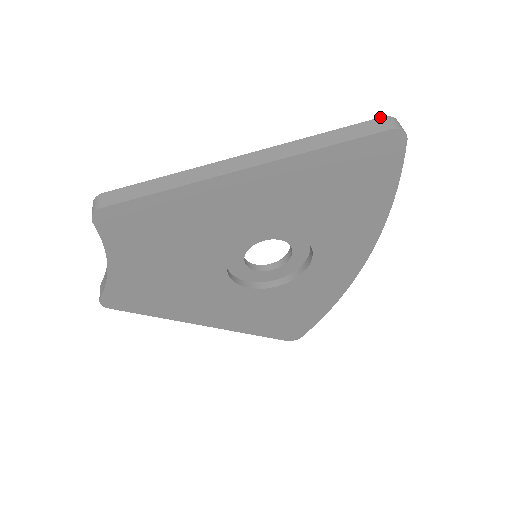
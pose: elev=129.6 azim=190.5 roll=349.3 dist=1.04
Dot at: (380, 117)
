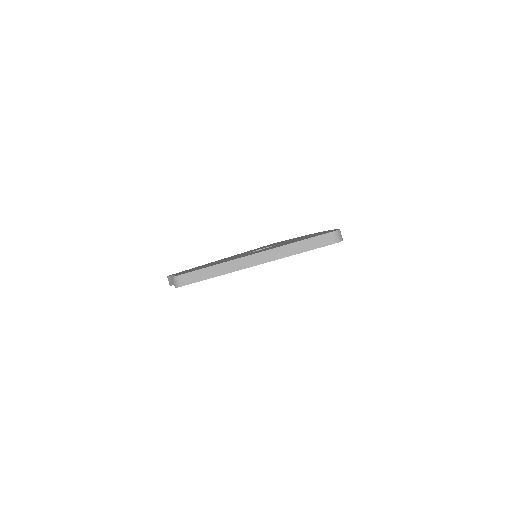
Dot at: (329, 232)
